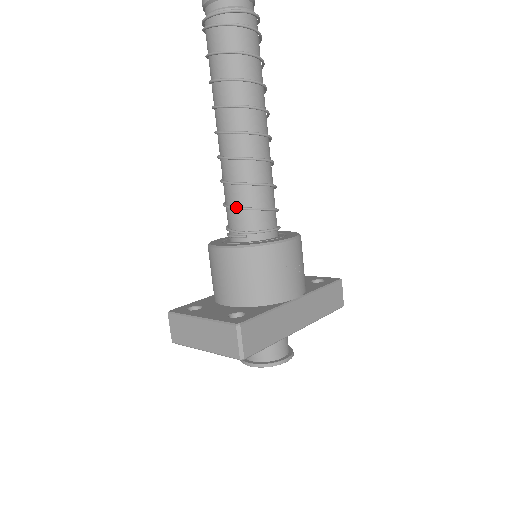
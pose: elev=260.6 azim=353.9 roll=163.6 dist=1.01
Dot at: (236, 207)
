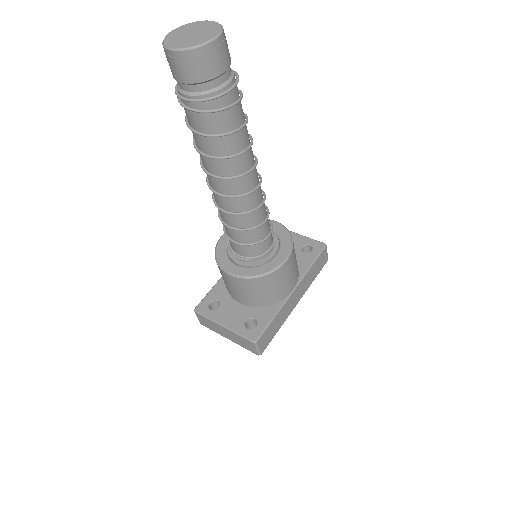
Dot at: (237, 243)
